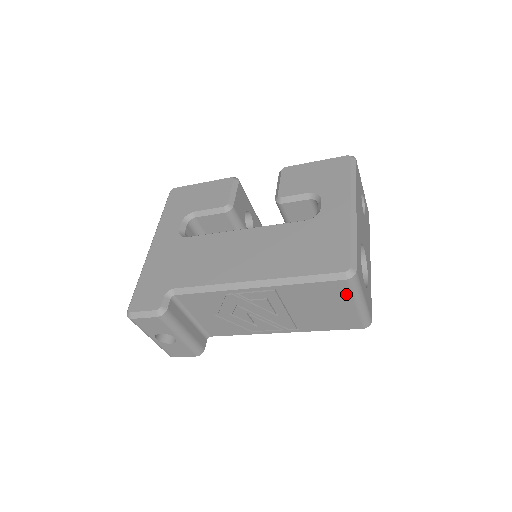
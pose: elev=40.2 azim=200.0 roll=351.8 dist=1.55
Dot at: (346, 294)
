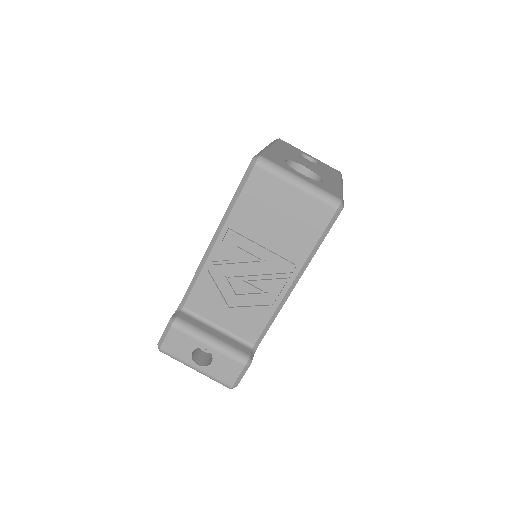
Dot at: (274, 181)
